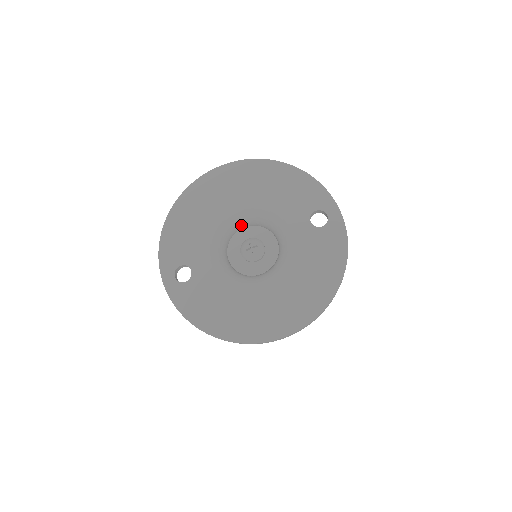
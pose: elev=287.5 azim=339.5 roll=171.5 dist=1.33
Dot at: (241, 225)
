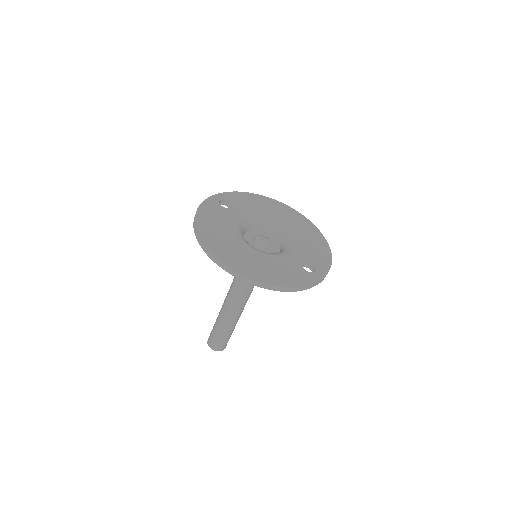
Dot at: (274, 233)
